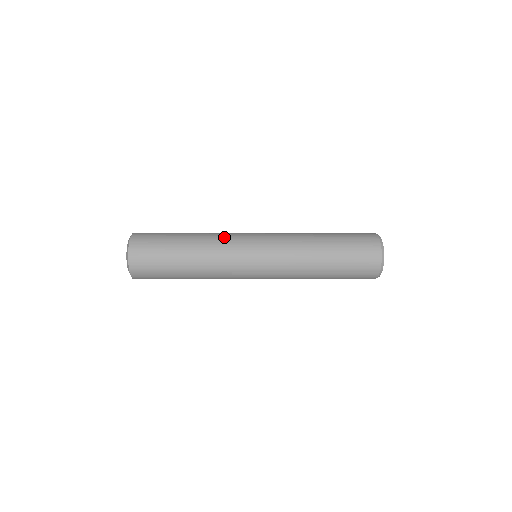
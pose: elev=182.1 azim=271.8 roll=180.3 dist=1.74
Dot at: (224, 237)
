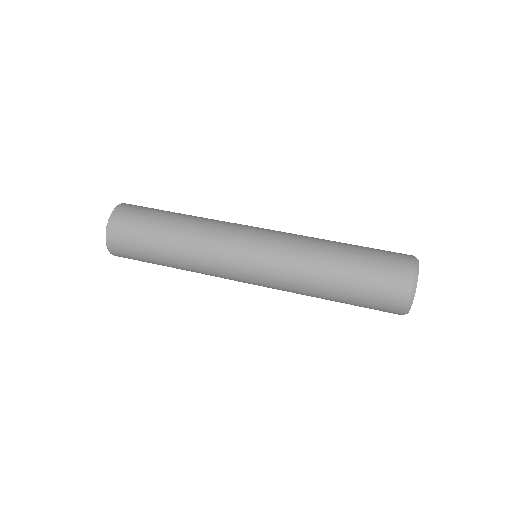
Dot at: (216, 230)
